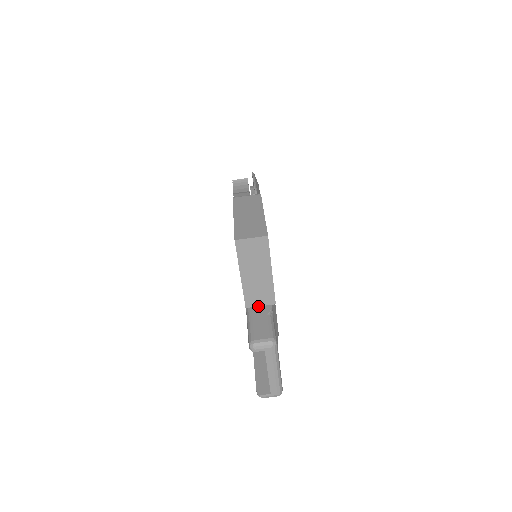
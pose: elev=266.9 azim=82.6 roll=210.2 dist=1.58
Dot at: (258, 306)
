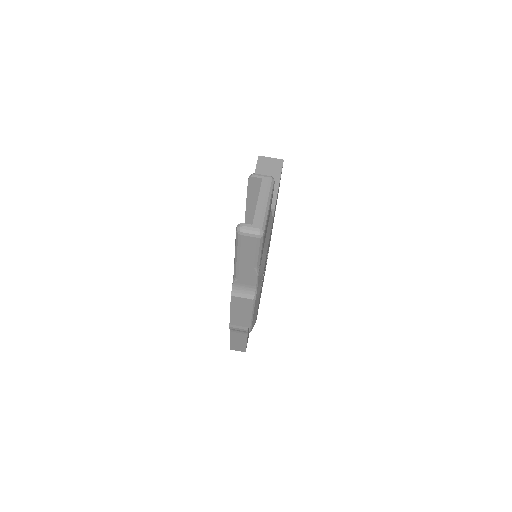
Dot at: occluded
